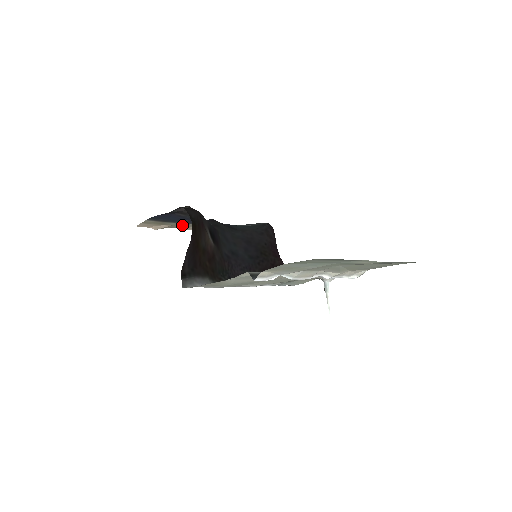
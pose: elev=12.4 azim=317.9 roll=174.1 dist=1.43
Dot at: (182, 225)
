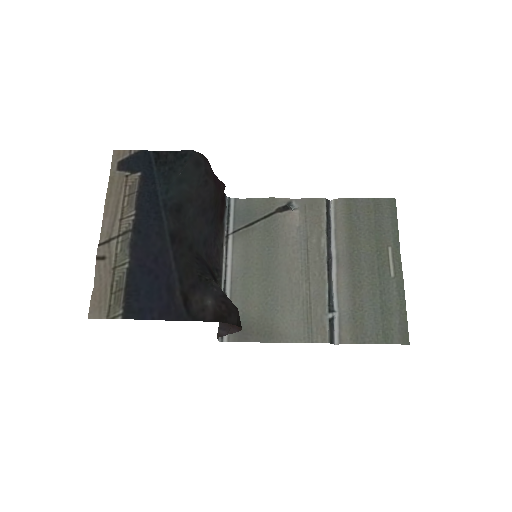
Dot at: (114, 249)
